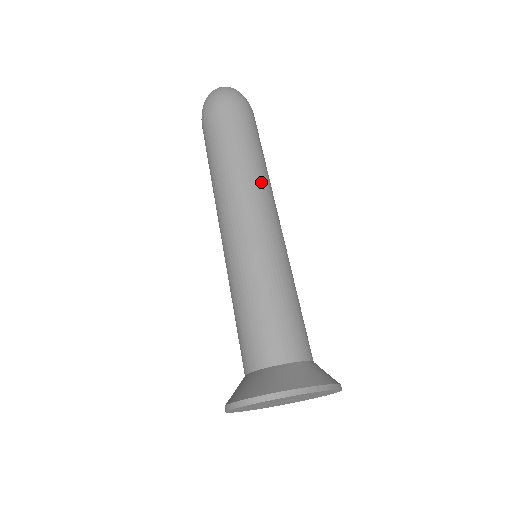
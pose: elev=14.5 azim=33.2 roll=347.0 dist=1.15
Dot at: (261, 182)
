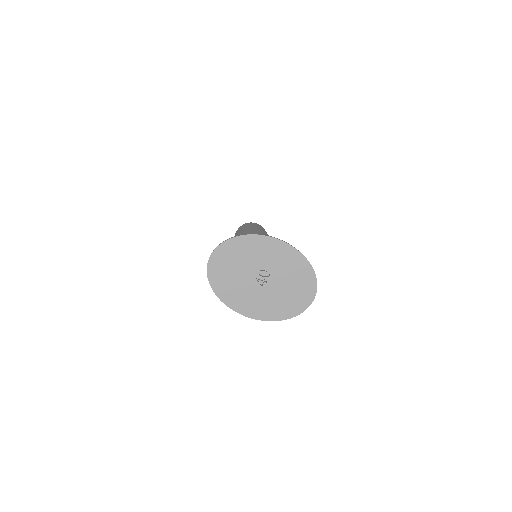
Dot at: occluded
